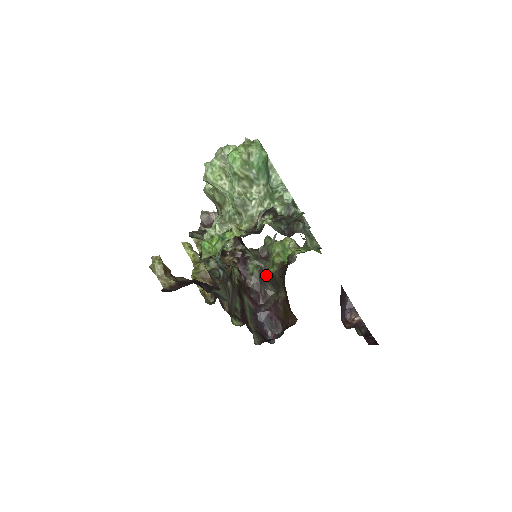
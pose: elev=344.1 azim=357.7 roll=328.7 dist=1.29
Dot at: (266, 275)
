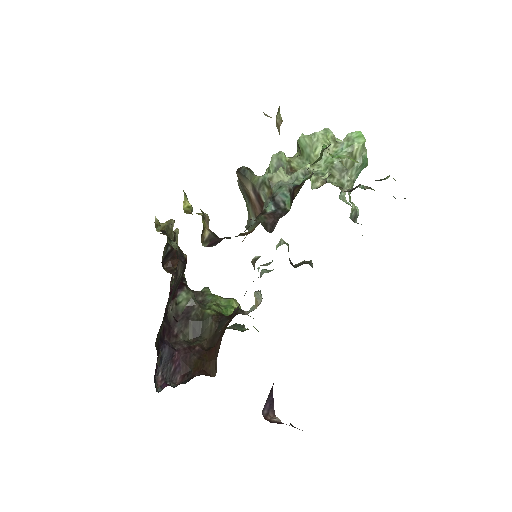
Dot at: (194, 314)
